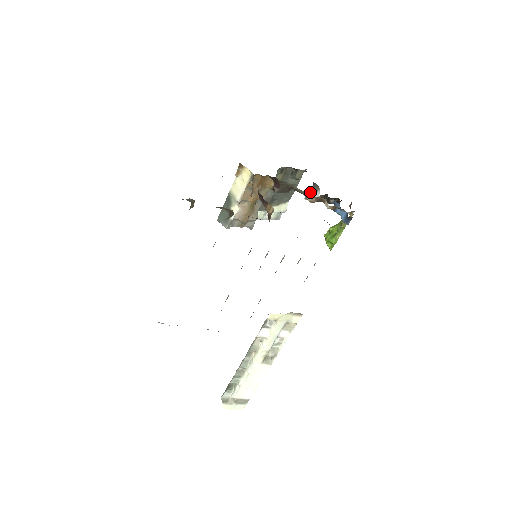
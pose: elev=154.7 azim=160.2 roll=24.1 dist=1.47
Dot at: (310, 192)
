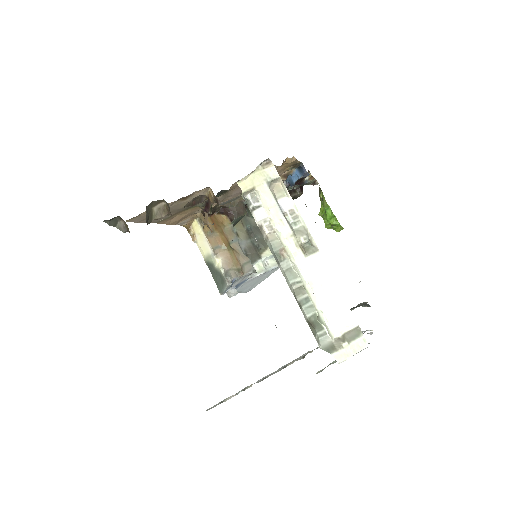
Dot at: occluded
